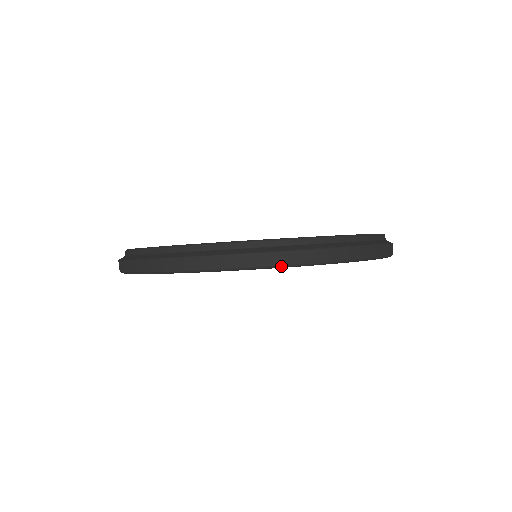
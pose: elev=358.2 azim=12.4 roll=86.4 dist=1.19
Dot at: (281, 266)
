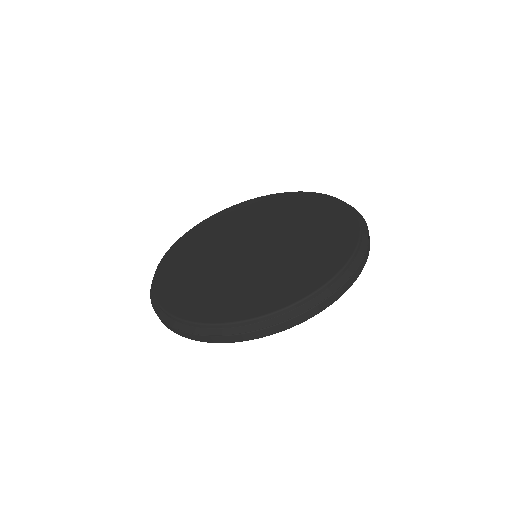
Dot at: occluded
